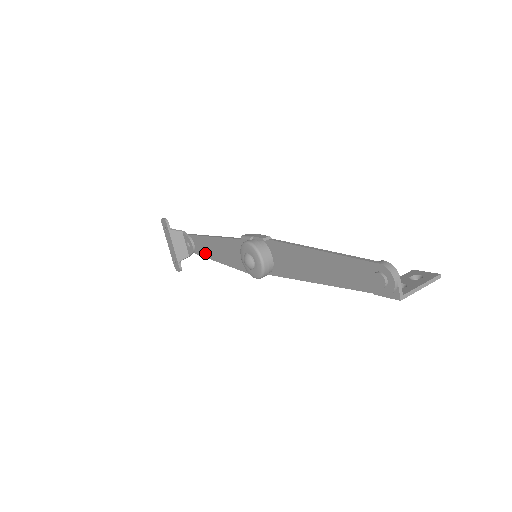
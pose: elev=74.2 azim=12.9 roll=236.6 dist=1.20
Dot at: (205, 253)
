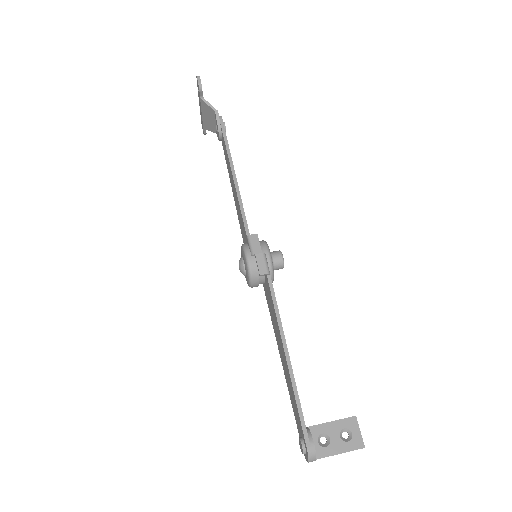
Dot at: (227, 164)
